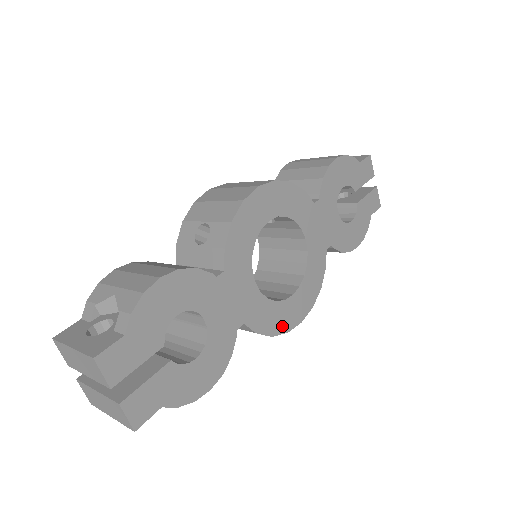
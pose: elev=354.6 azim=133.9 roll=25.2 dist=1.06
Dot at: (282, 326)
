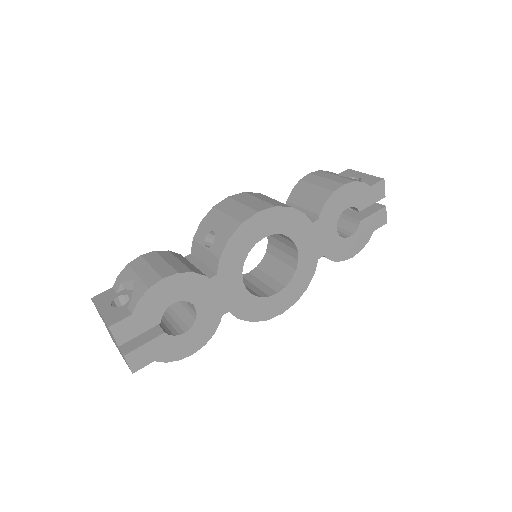
Dot at: (263, 315)
